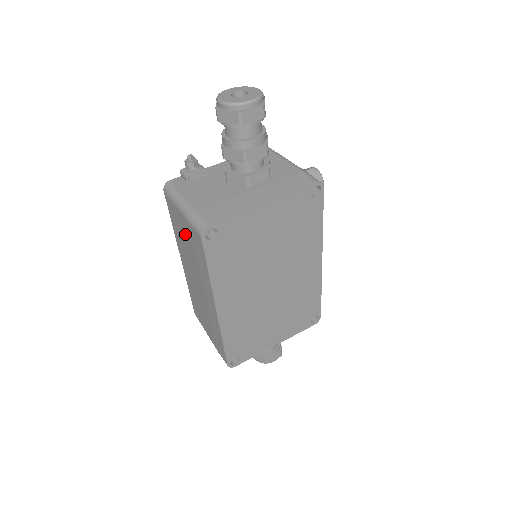
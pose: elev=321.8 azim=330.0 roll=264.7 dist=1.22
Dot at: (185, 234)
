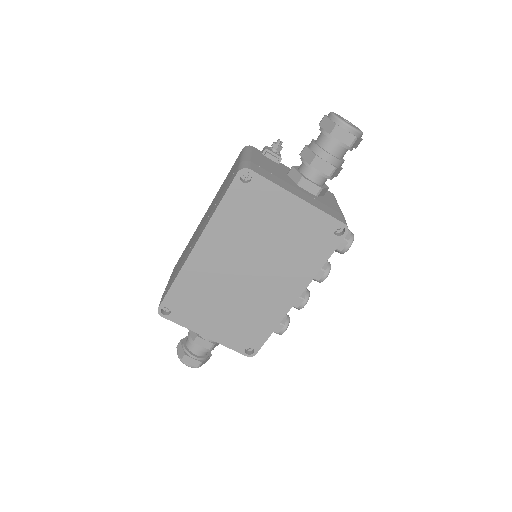
Dot at: (228, 179)
